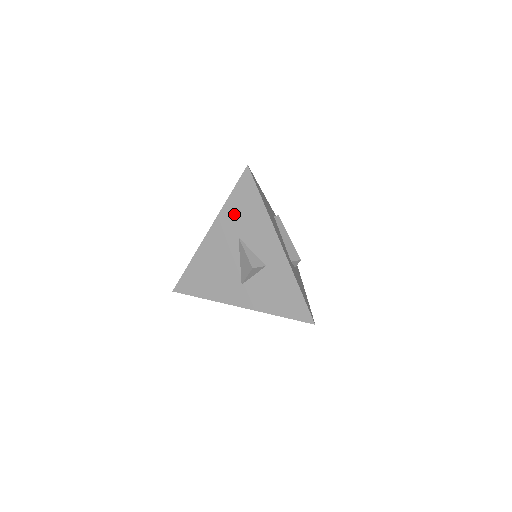
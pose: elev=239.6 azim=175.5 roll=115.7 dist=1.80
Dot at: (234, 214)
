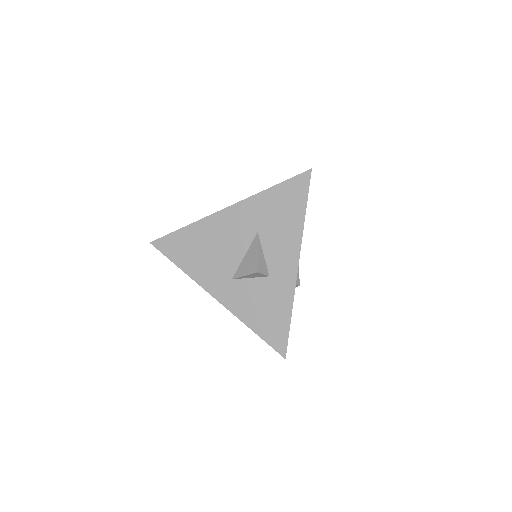
Dot at: (267, 207)
